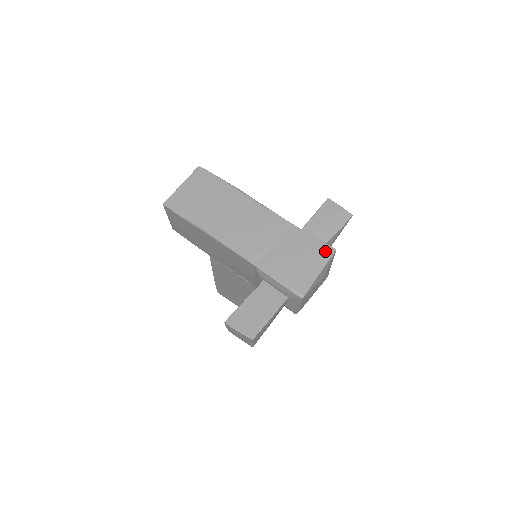
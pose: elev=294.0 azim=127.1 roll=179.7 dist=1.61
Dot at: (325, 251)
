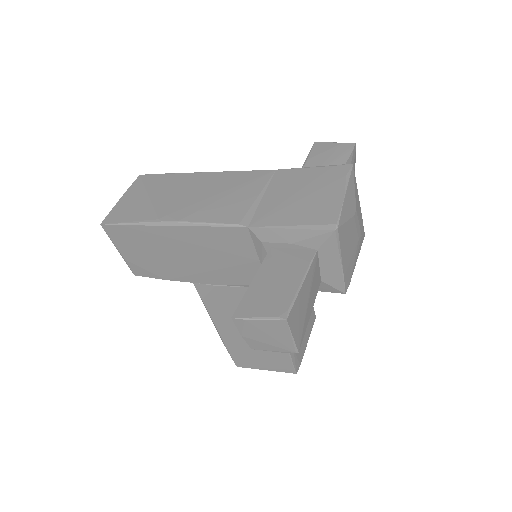
Dot at: (338, 171)
